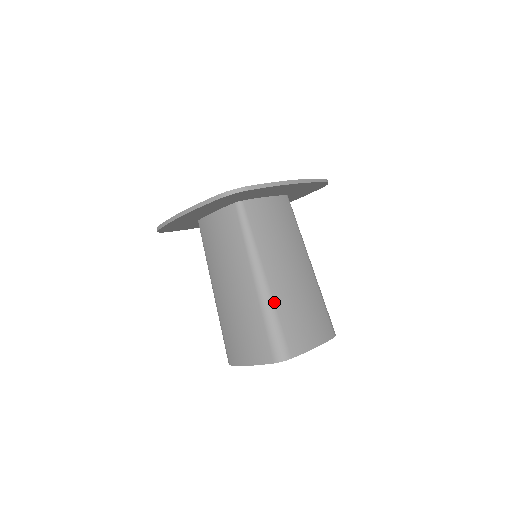
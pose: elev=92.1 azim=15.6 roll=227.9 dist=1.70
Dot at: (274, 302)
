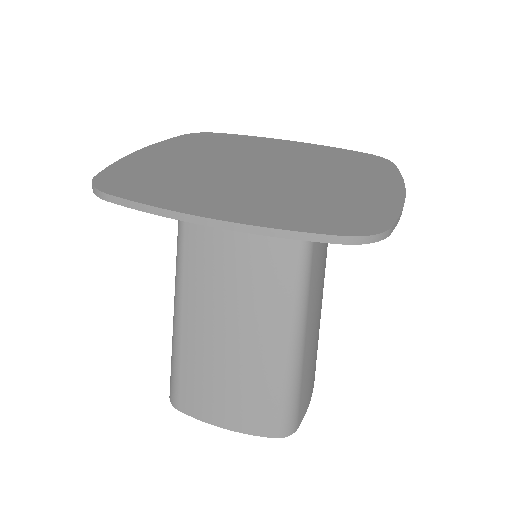
Dot at: (303, 363)
